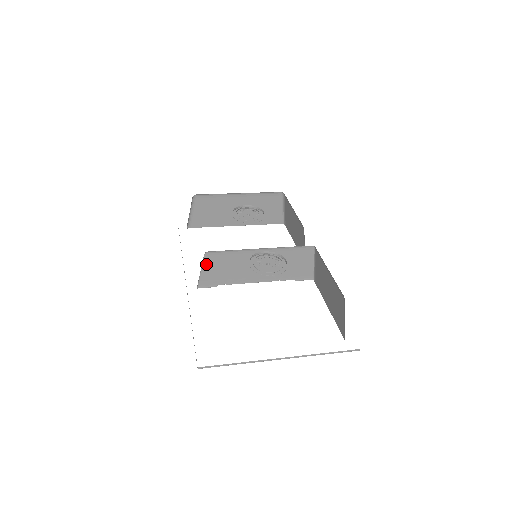
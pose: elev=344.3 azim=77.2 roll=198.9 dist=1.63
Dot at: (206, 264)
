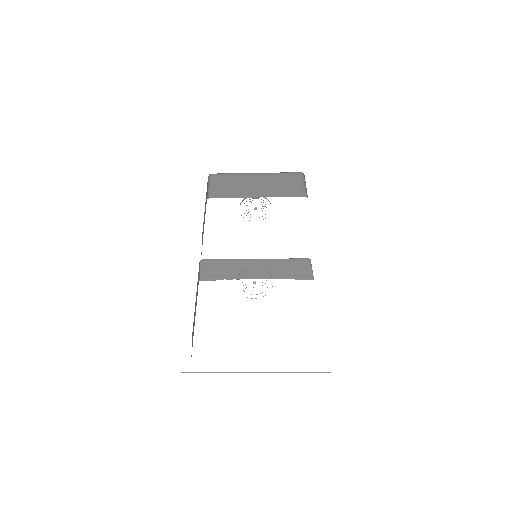
Dot at: (204, 266)
